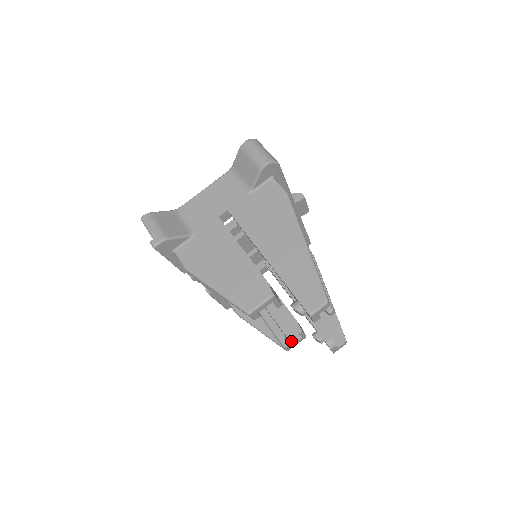
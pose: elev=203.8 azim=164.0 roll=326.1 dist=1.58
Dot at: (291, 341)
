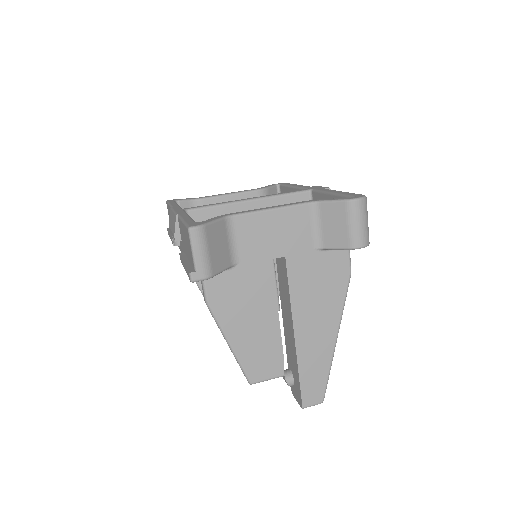
Dot at: occluded
